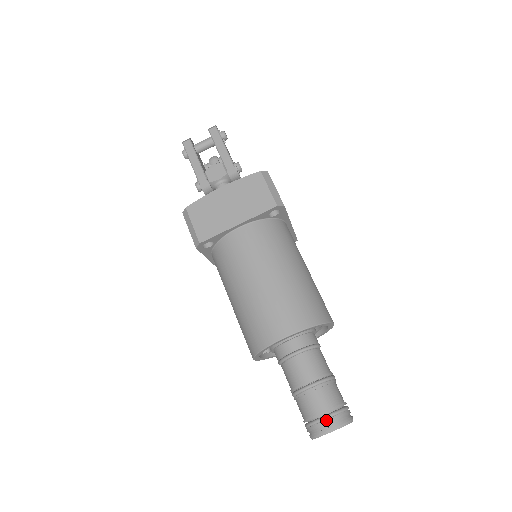
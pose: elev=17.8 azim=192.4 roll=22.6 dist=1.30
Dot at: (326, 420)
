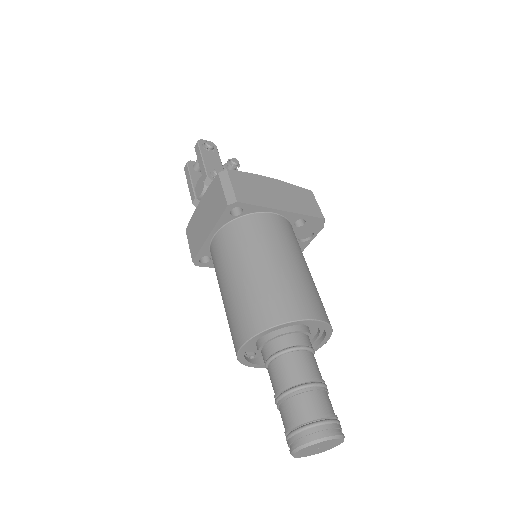
Dot at: (291, 437)
